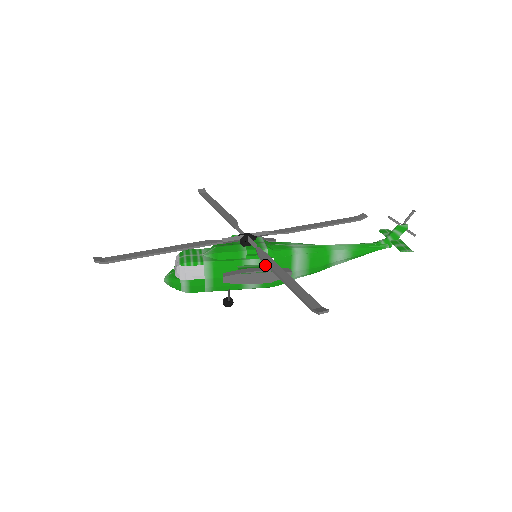
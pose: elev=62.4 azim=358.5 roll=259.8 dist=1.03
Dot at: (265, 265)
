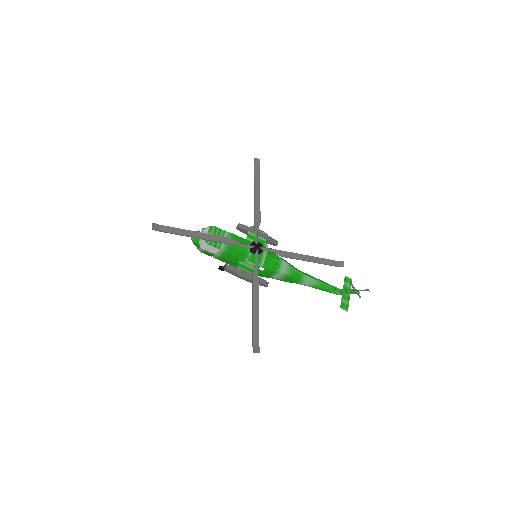
Dot at: occluded
